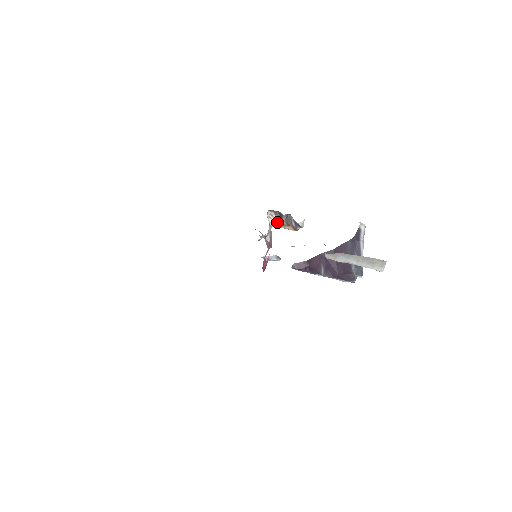
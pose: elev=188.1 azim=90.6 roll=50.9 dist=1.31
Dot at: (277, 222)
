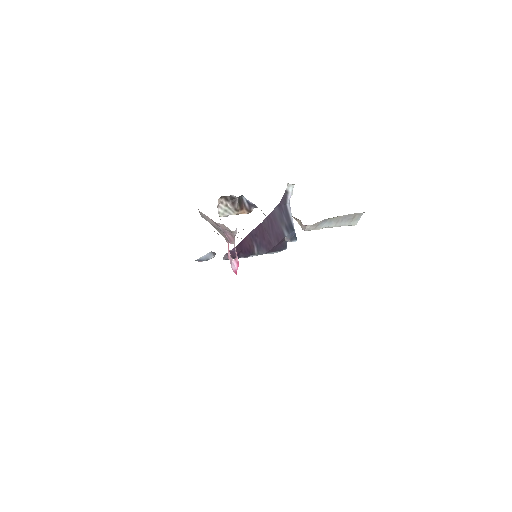
Dot at: (227, 209)
